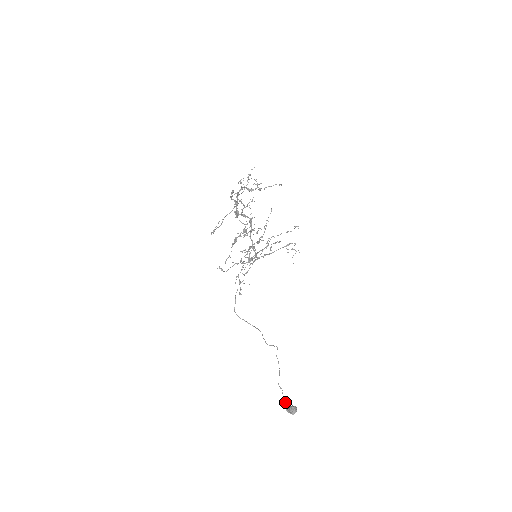
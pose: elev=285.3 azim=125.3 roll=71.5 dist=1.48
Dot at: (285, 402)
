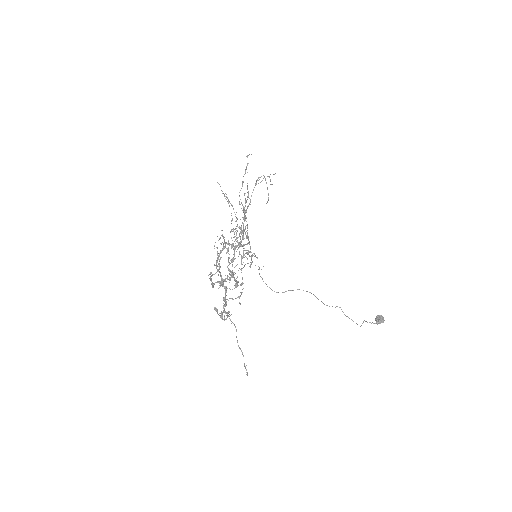
Dot at: occluded
